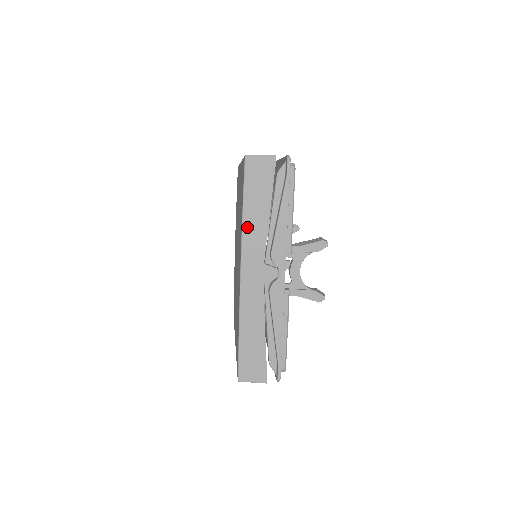
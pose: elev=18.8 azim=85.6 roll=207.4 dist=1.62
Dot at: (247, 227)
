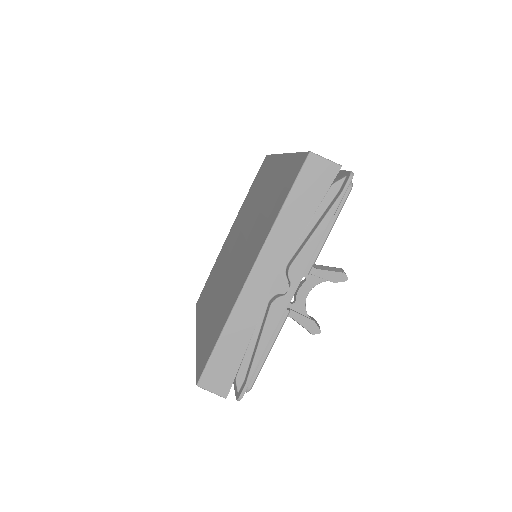
Dot at: (278, 228)
